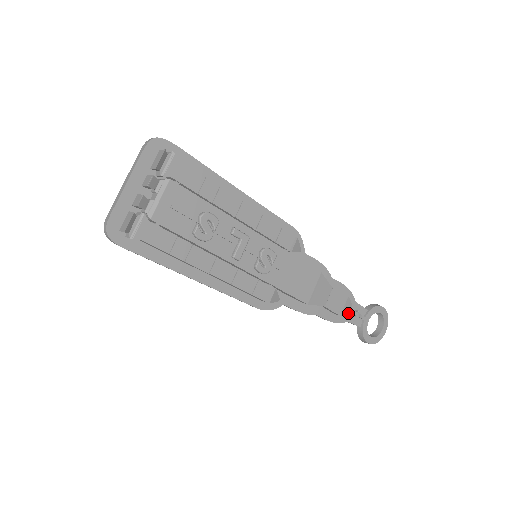
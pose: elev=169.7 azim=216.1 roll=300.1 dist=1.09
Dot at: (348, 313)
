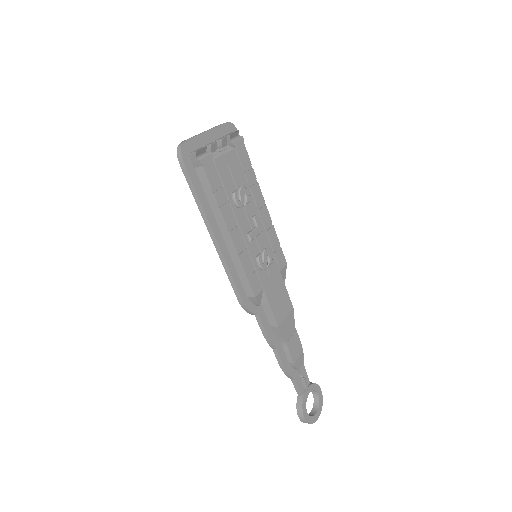
Dot at: (299, 368)
